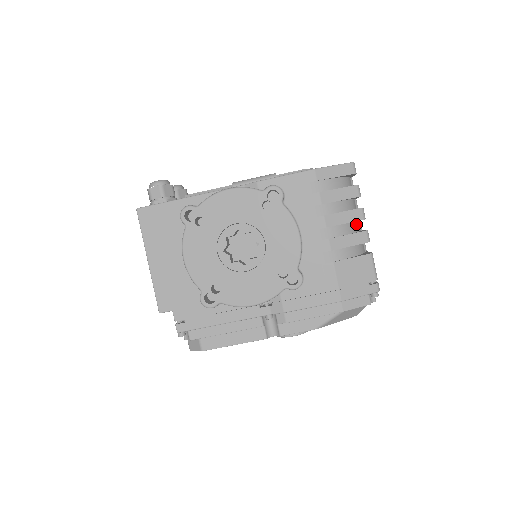
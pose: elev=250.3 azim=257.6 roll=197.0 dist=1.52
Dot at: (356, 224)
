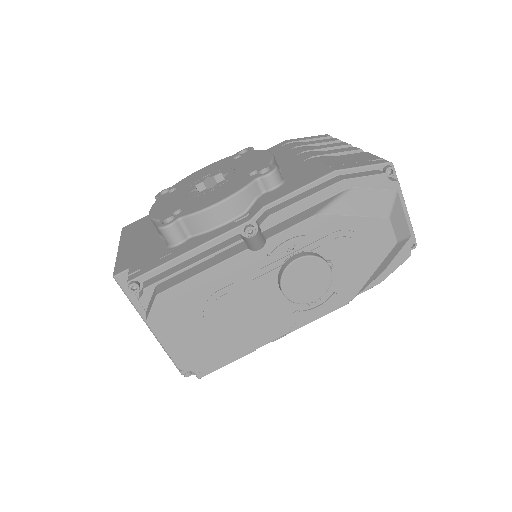
Dot at: occluded
